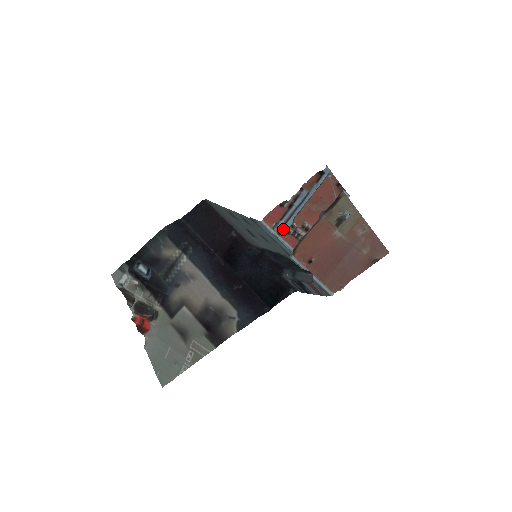
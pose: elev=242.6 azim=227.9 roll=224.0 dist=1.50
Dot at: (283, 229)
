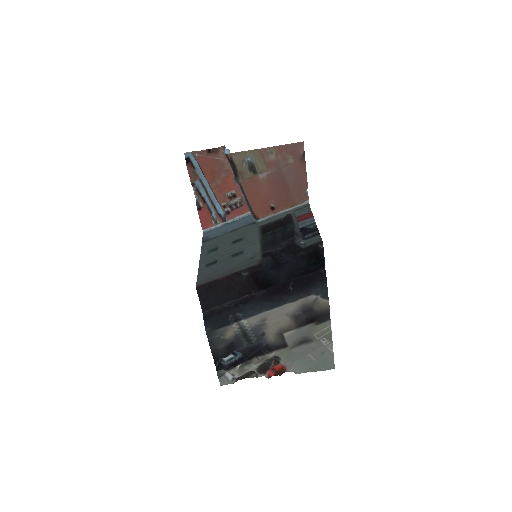
Dot at: (221, 215)
